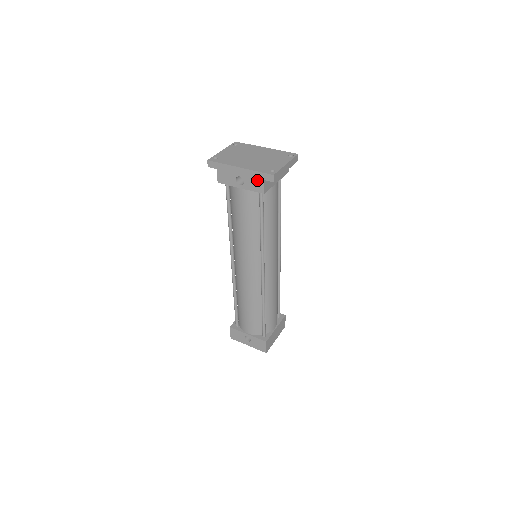
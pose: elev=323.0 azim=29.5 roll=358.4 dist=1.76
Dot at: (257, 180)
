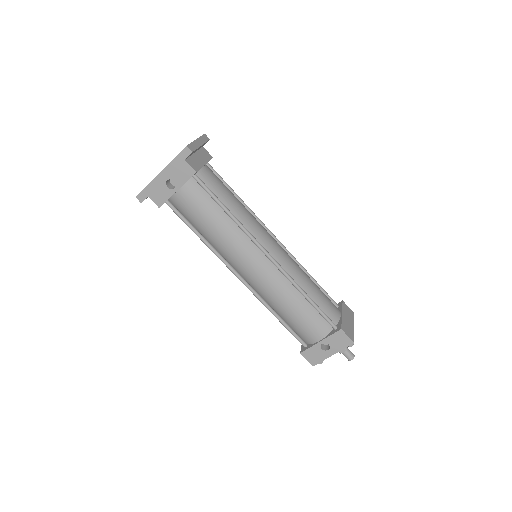
Dot at: (181, 167)
